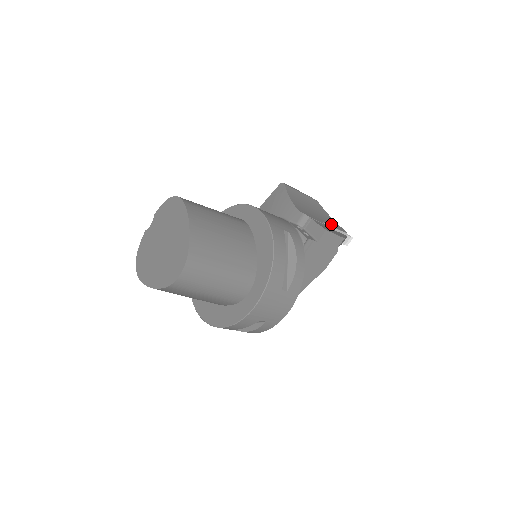
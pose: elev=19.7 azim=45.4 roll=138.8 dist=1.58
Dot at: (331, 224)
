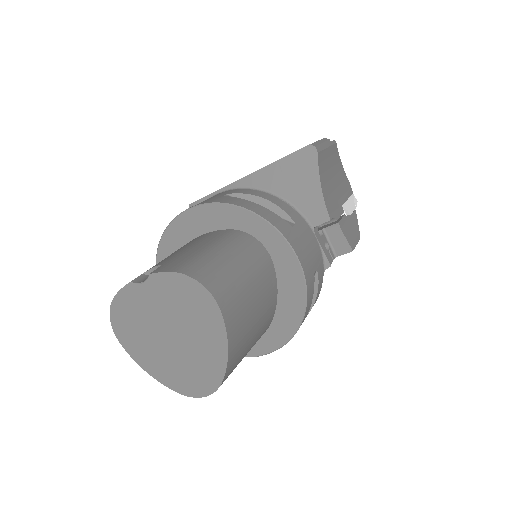
Dot at: (345, 194)
